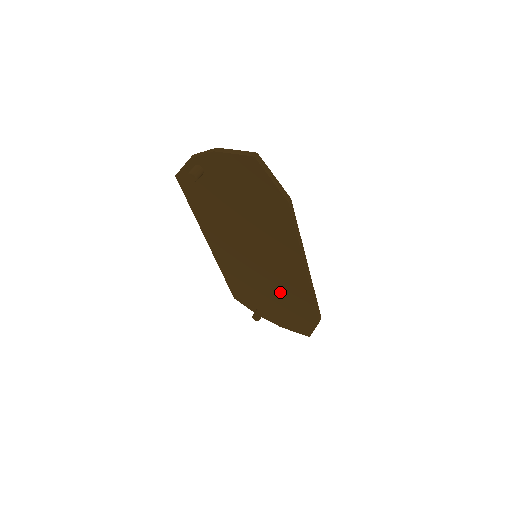
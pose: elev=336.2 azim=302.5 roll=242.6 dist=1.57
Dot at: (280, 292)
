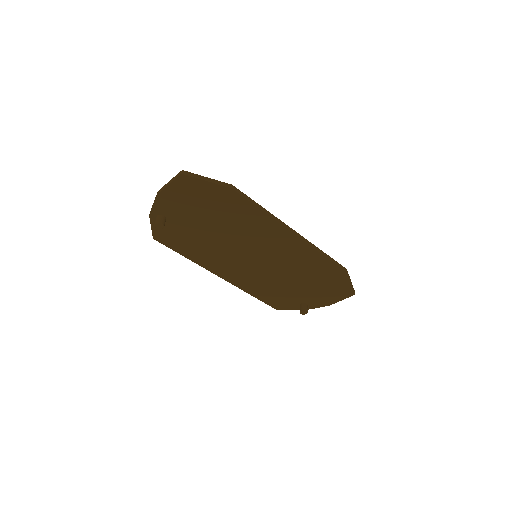
Dot at: (298, 272)
